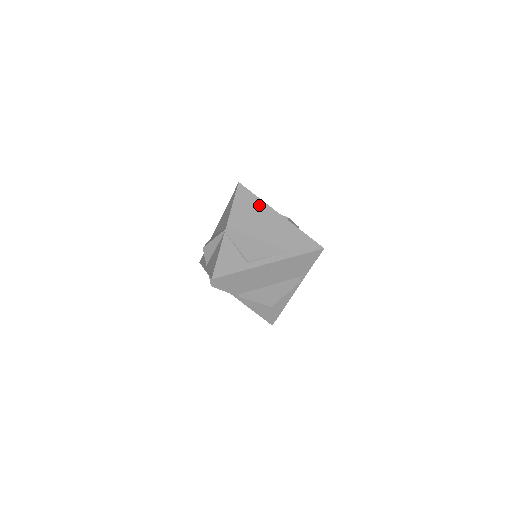
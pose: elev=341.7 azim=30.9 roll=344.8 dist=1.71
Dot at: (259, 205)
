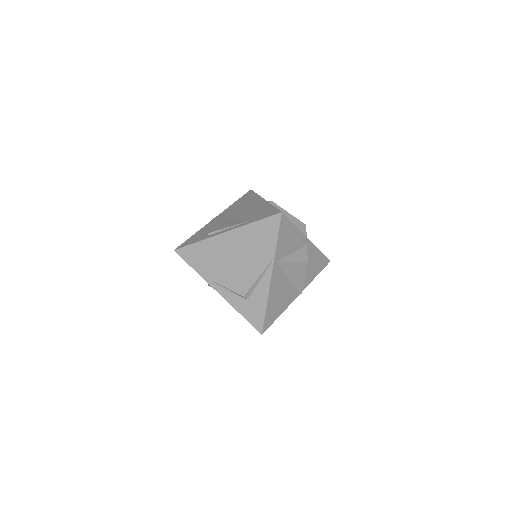
Dot at: (253, 198)
